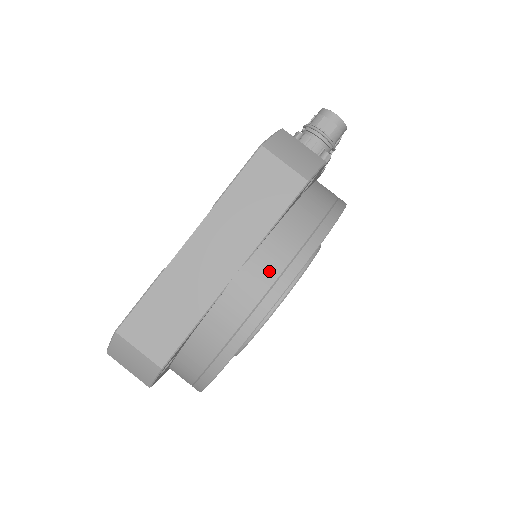
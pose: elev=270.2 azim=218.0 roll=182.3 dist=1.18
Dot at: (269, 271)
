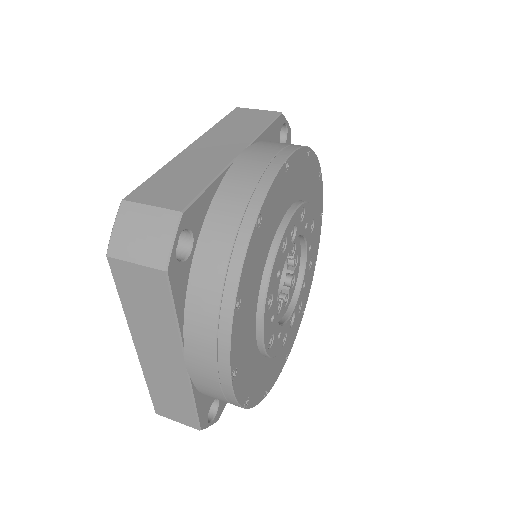
Dot at: (271, 148)
